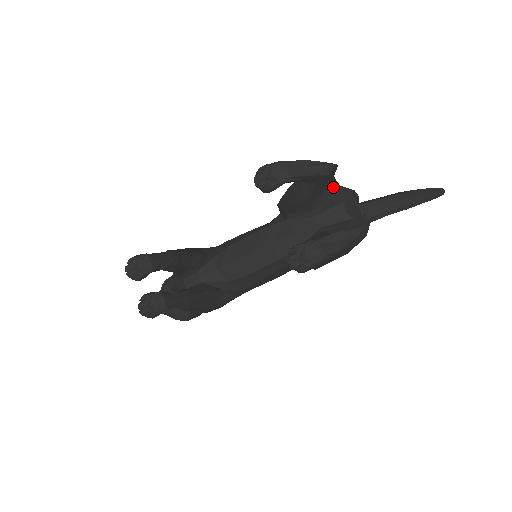
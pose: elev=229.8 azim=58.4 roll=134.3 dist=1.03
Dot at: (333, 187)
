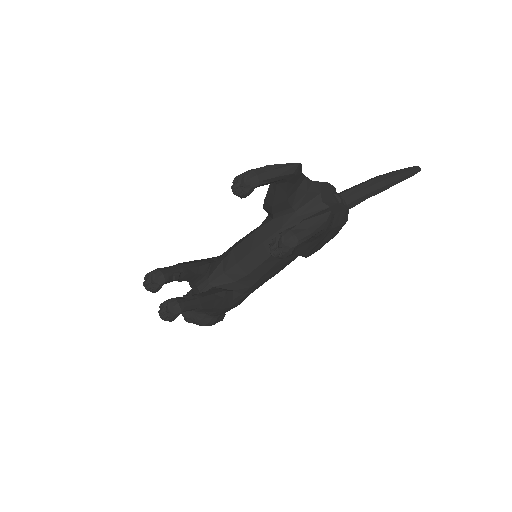
Dot at: (305, 183)
